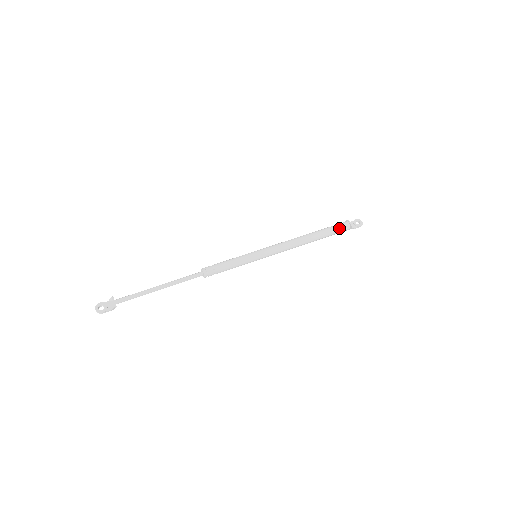
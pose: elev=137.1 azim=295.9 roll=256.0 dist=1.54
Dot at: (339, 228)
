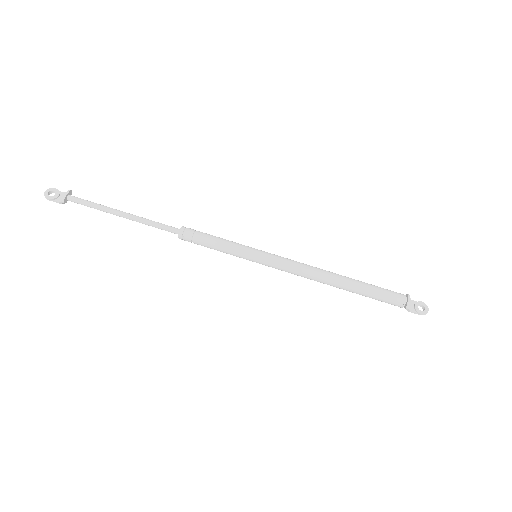
Dot at: (387, 295)
